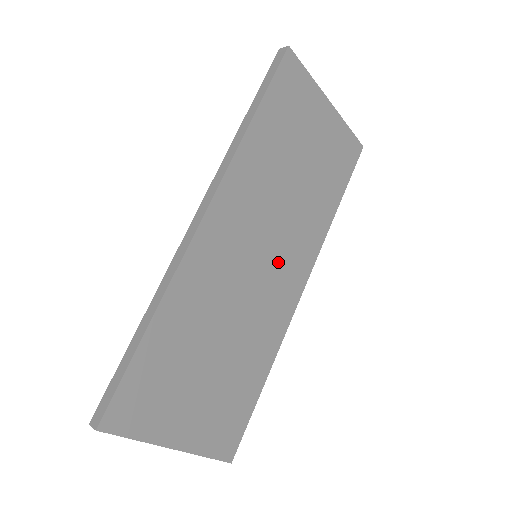
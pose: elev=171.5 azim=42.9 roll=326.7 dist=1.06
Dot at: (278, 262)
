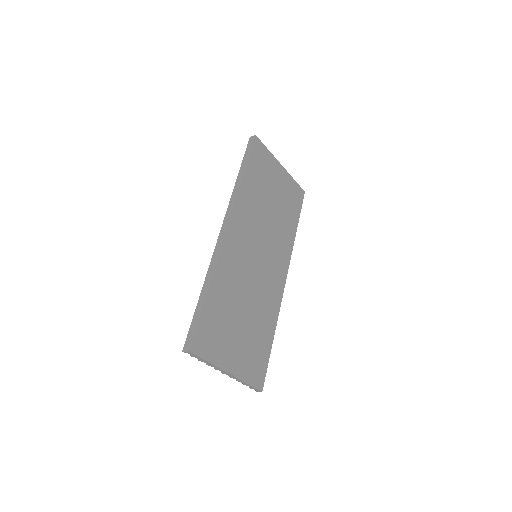
Dot at: (269, 260)
